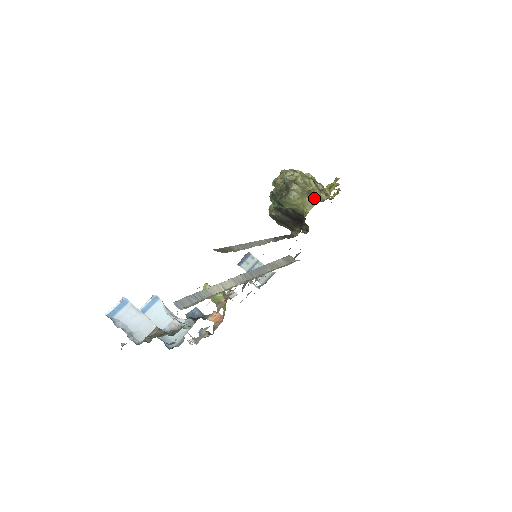
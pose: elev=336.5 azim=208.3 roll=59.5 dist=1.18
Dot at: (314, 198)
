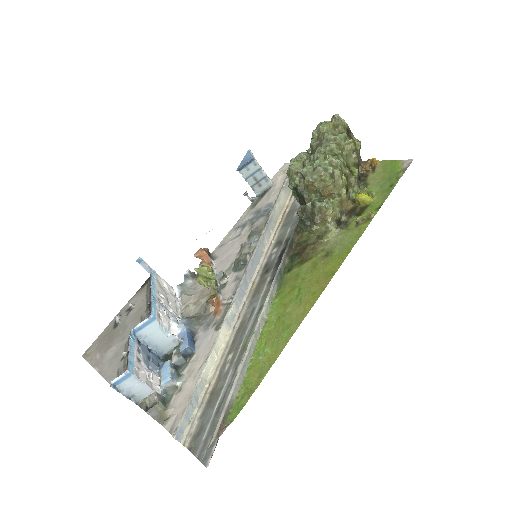
Dot at: occluded
